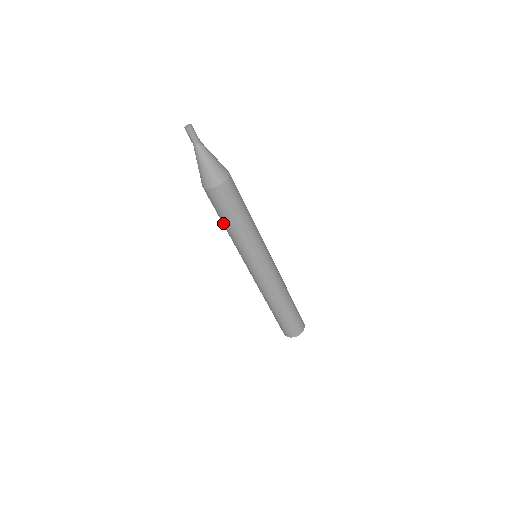
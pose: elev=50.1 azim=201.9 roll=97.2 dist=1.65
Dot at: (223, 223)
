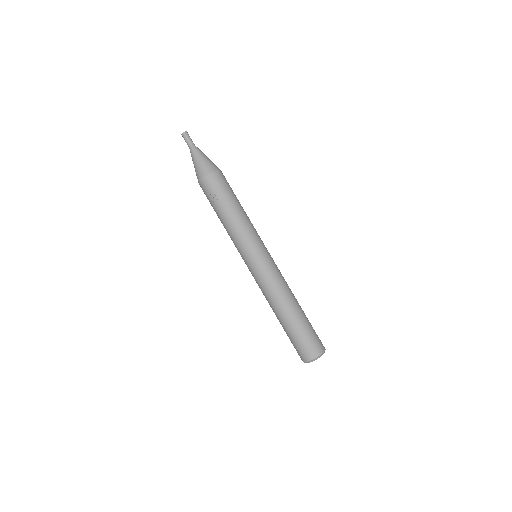
Dot at: (227, 210)
